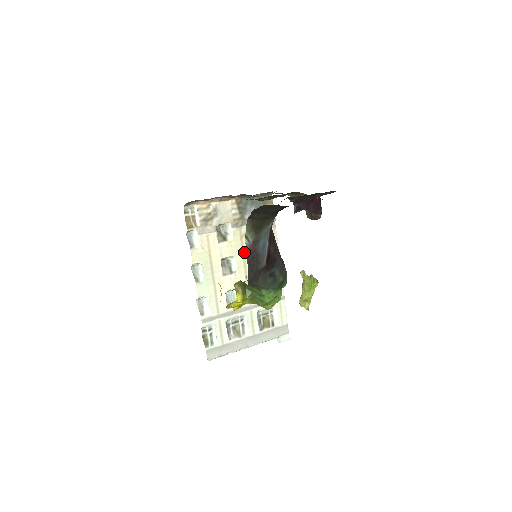
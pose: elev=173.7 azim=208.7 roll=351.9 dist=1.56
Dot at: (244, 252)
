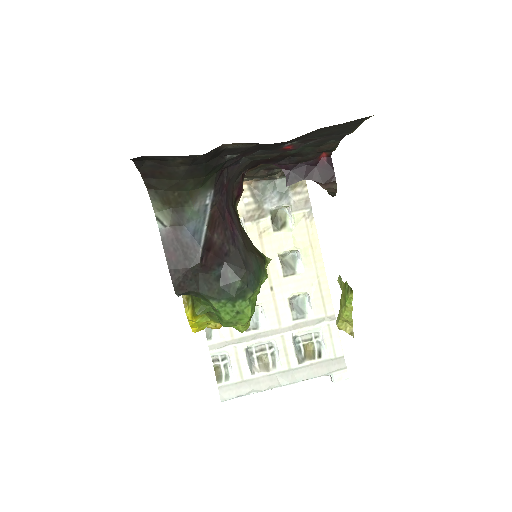
Dot at: (266, 254)
